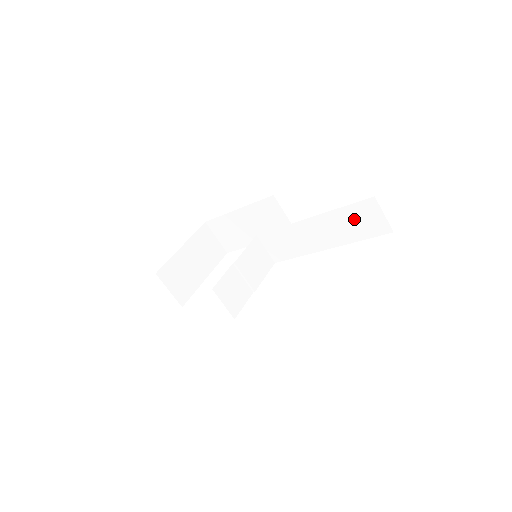
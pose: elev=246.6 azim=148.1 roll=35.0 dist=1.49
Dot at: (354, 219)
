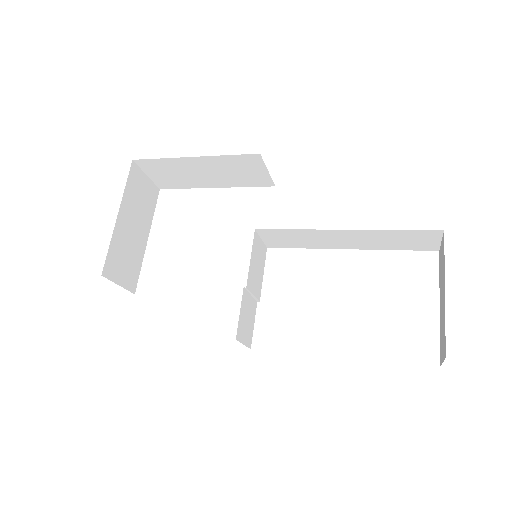
Dot at: (402, 238)
